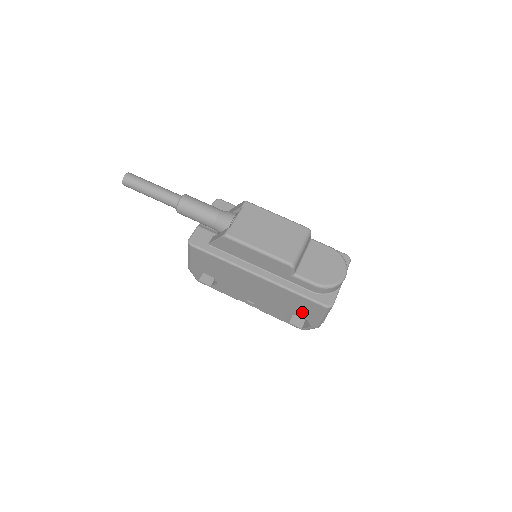
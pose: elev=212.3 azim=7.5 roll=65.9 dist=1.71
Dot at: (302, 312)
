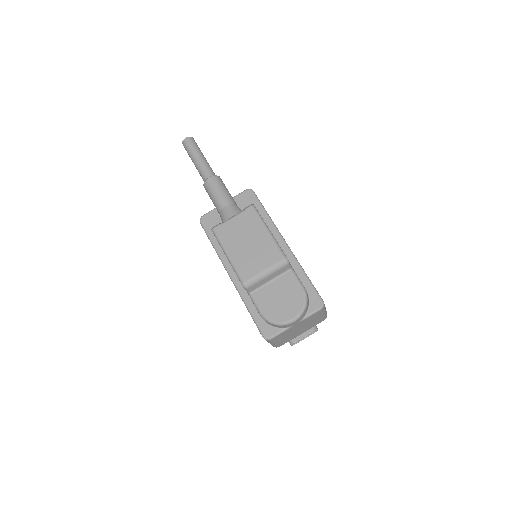
Dot at: occluded
